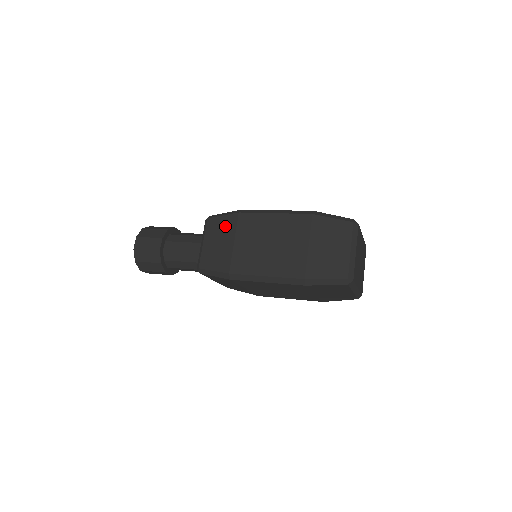
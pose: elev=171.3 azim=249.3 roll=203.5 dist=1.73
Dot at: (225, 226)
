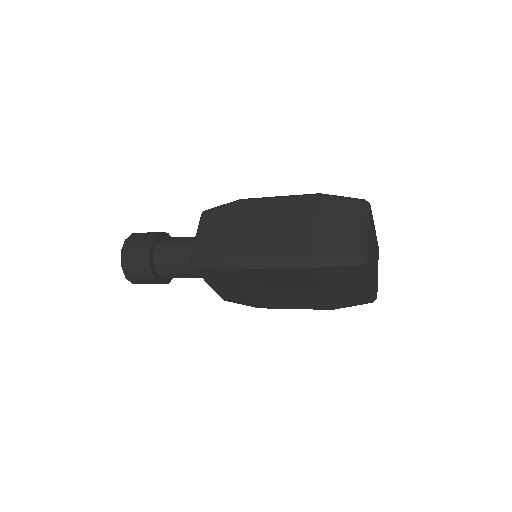
Dot at: (222, 215)
